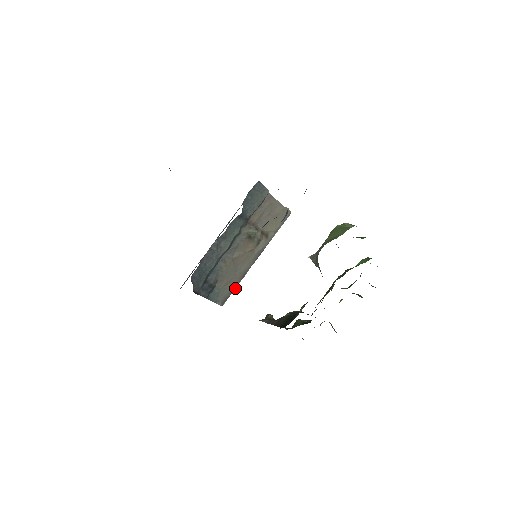
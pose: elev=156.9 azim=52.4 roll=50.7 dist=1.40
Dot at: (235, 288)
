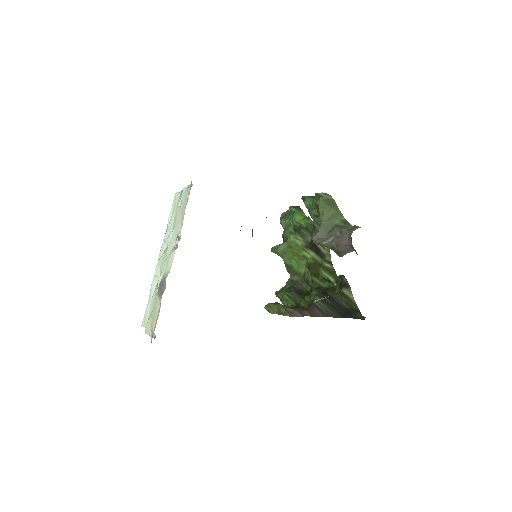
Dot at: occluded
